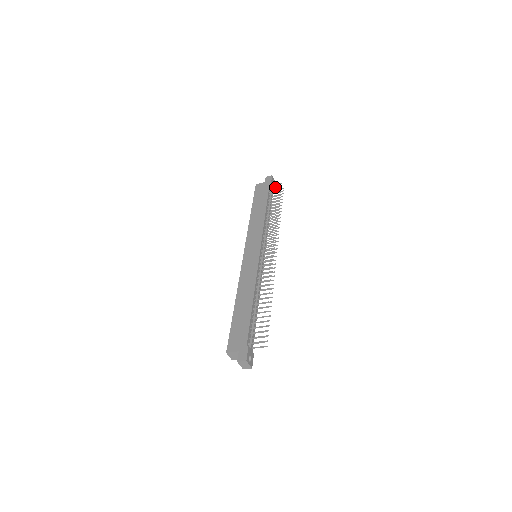
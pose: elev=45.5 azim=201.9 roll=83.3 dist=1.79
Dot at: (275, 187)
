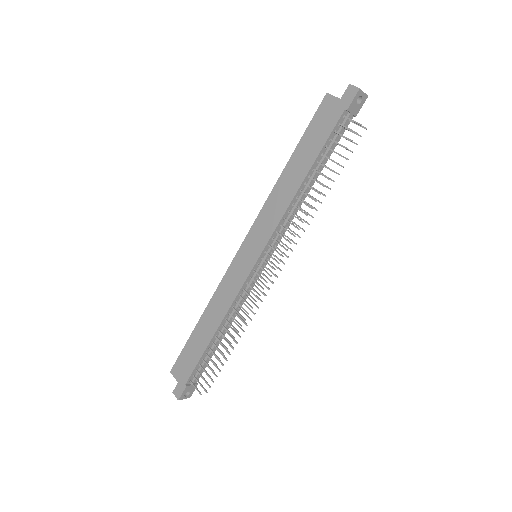
Dot at: (347, 127)
